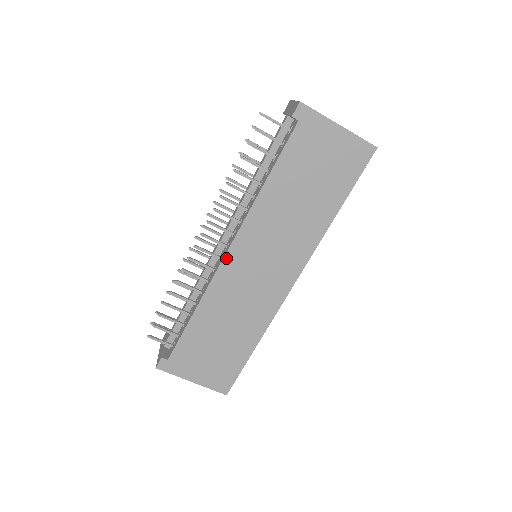
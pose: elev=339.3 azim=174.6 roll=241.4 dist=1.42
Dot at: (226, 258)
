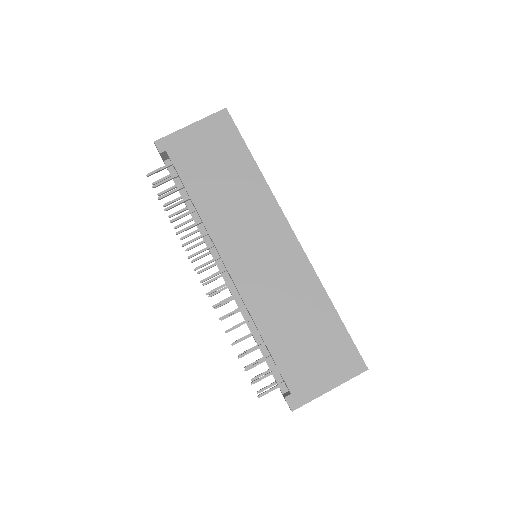
Dot at: (231, 273)
